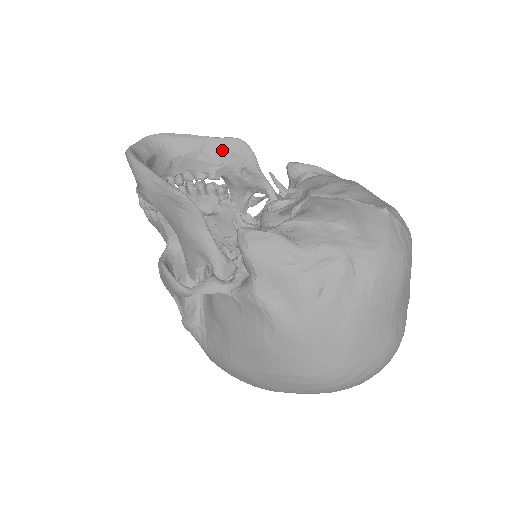
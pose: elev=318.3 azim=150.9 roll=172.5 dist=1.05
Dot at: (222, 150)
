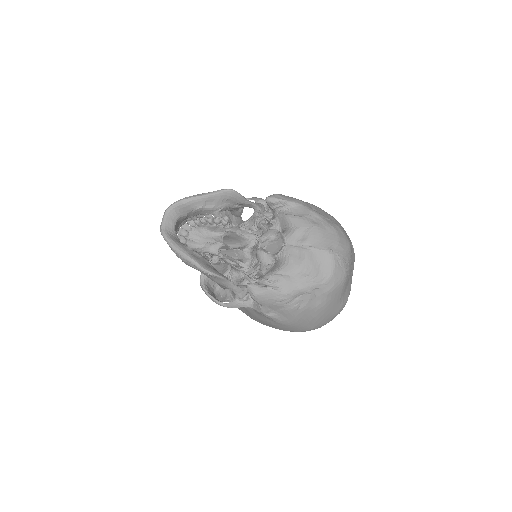
Dot at: (219, 200)
